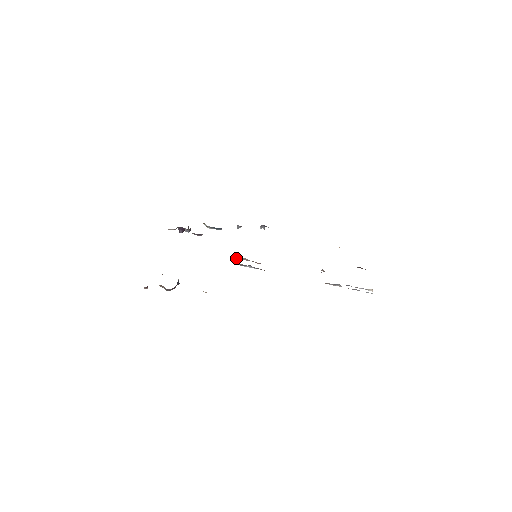
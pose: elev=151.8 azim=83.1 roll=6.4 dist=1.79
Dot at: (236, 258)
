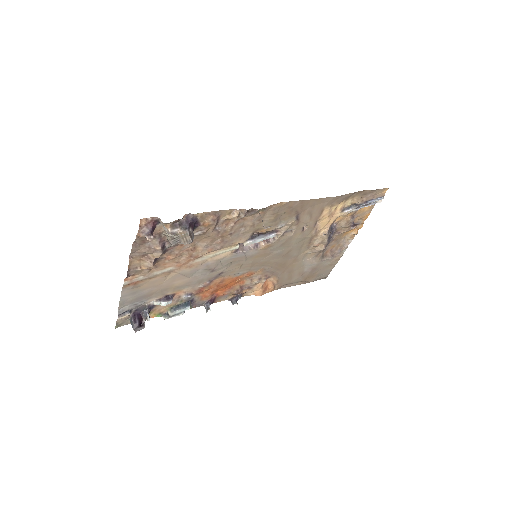
Dot at: (238, 249)
